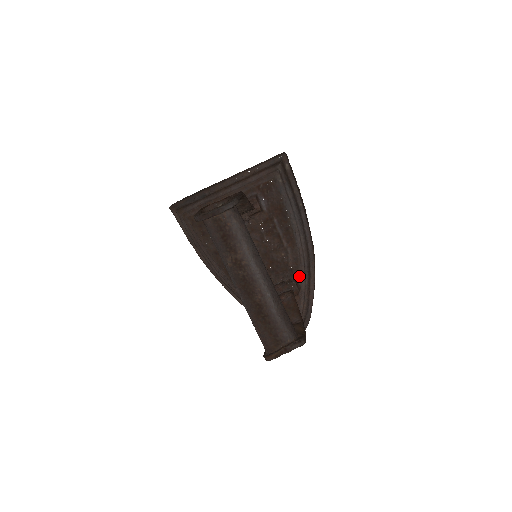
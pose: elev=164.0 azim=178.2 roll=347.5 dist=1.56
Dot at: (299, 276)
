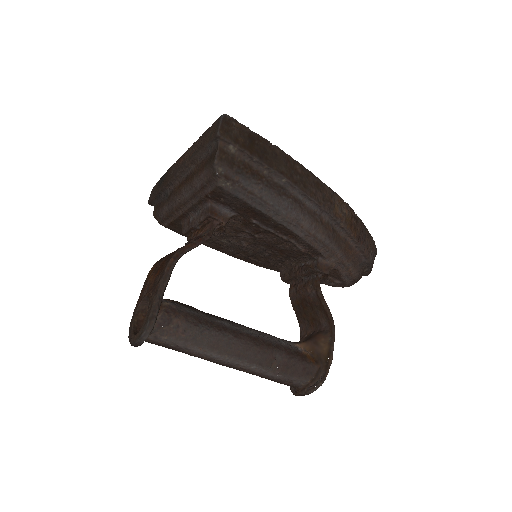
Dot at: (323, 257)
